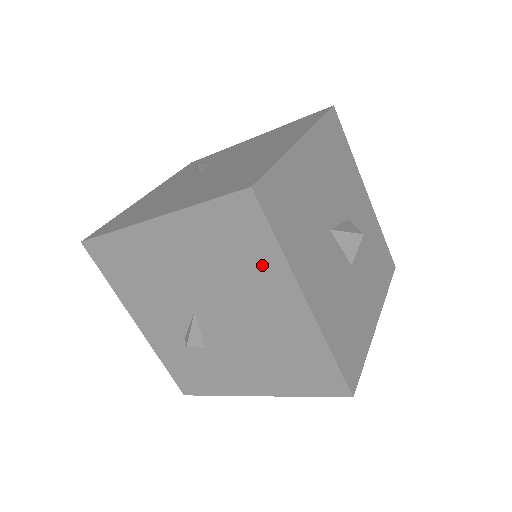
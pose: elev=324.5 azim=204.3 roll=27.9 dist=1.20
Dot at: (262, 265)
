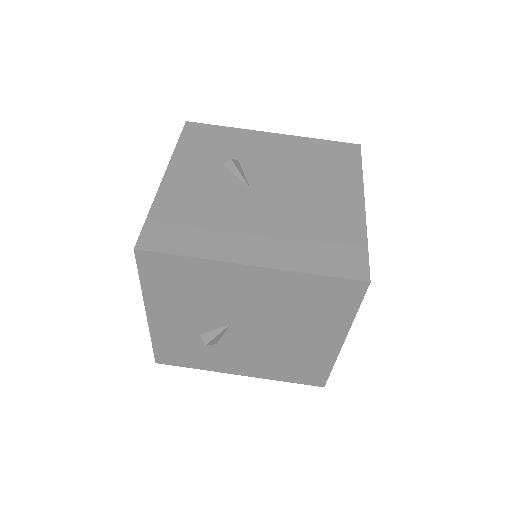
Dot at: (329, 319)
